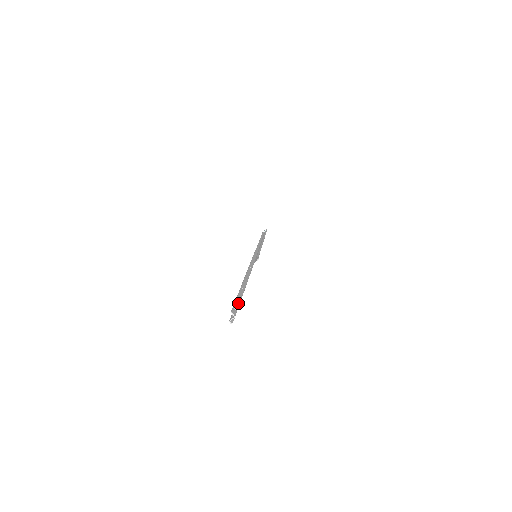
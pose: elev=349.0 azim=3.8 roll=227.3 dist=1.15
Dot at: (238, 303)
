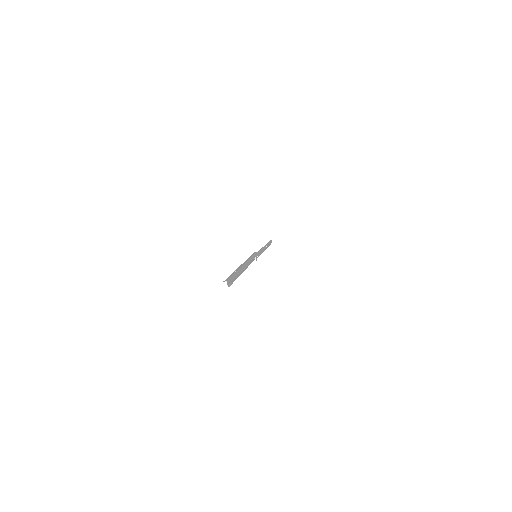
Dot at: (230, 277)
